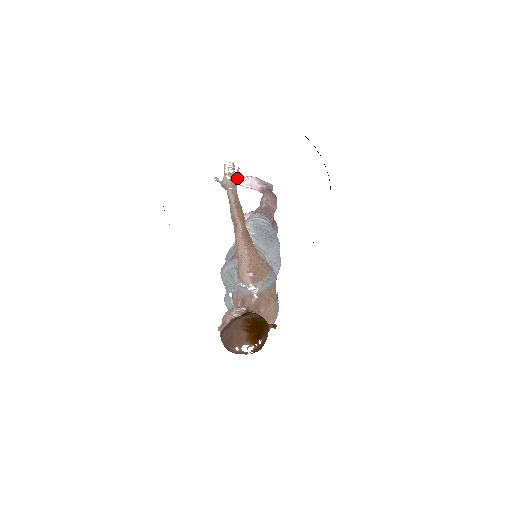
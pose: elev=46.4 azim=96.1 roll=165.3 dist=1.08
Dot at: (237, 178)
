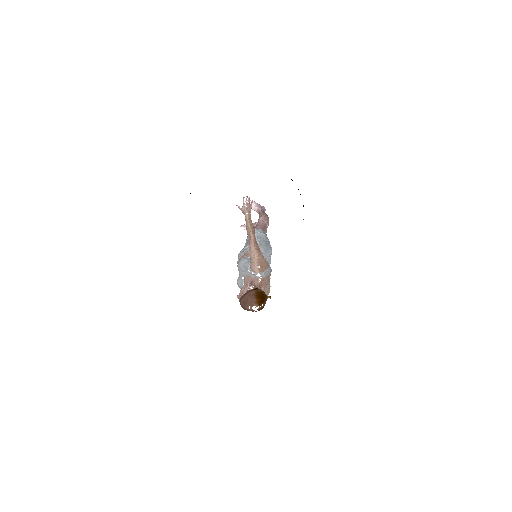
Dot at: (251, 207)
